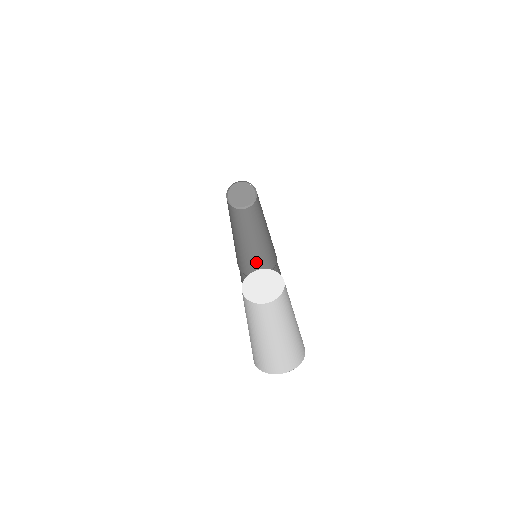
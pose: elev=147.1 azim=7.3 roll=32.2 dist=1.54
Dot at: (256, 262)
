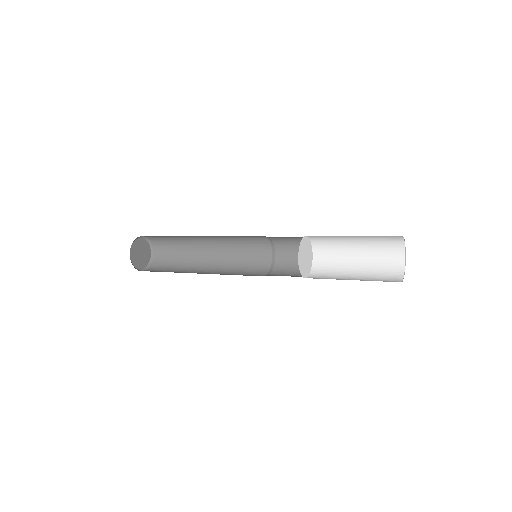
Dot at: occluded
